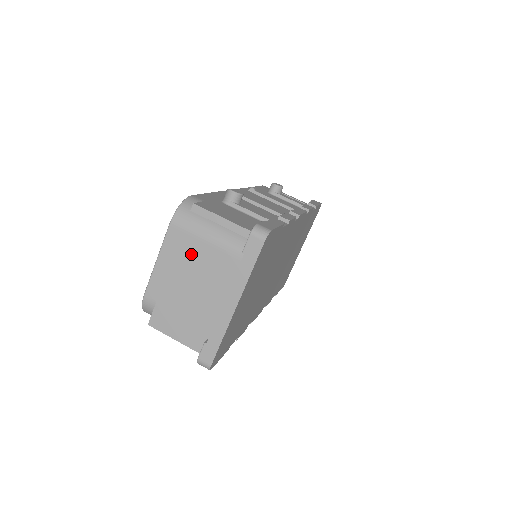
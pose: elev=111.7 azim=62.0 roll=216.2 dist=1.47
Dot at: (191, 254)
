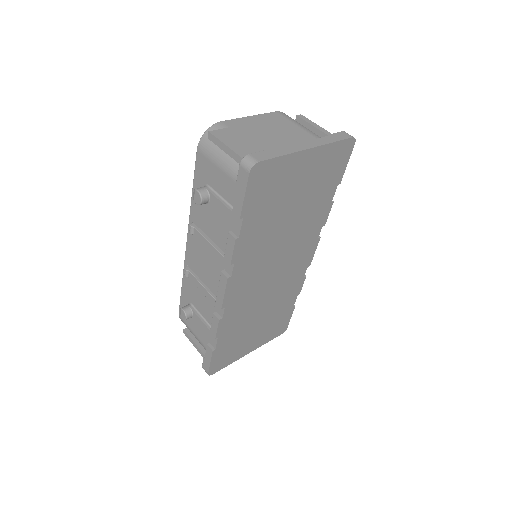
Dot at: (283, 125)
